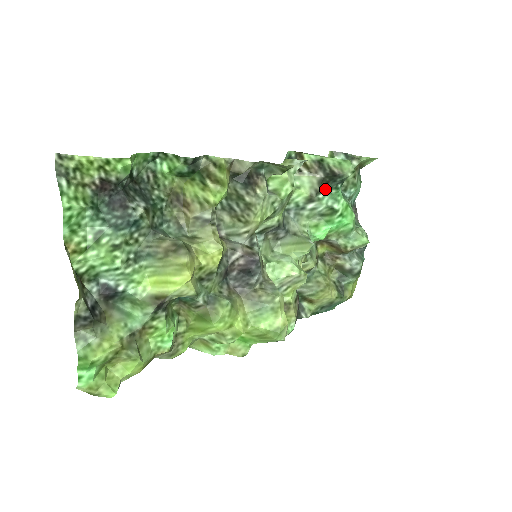
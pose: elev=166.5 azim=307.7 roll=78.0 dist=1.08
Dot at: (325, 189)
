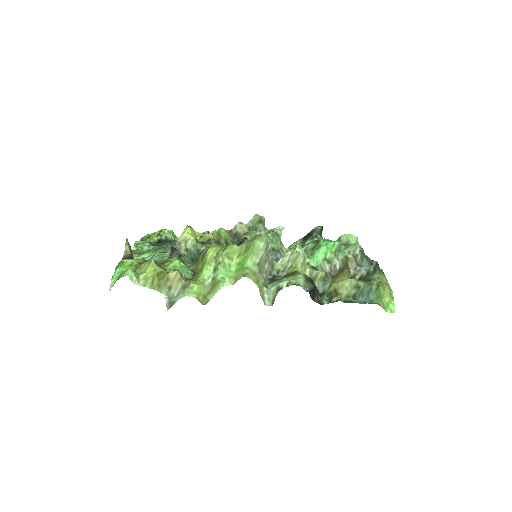
Dot at: (308, 240)
